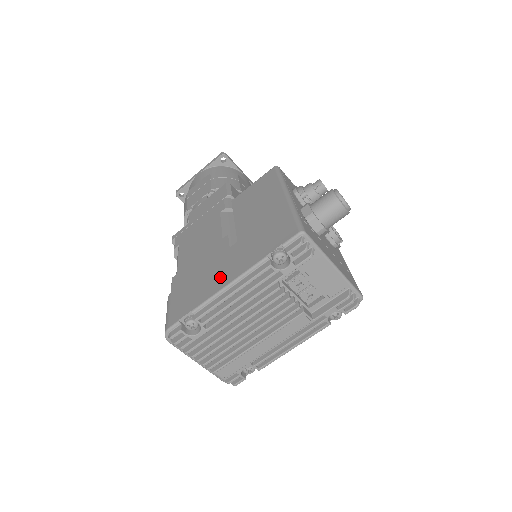
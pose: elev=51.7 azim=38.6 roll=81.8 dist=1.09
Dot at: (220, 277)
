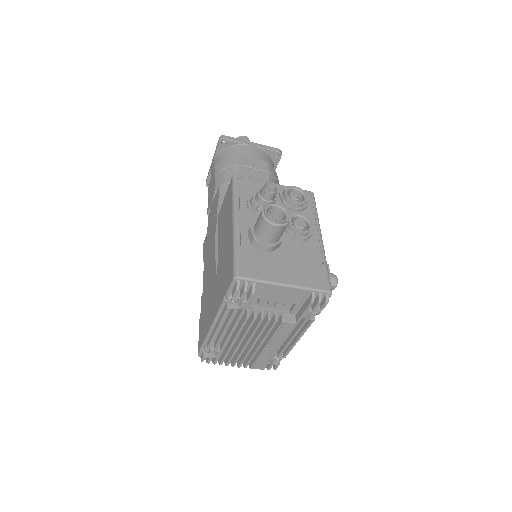
Dot at: (211, 311)
